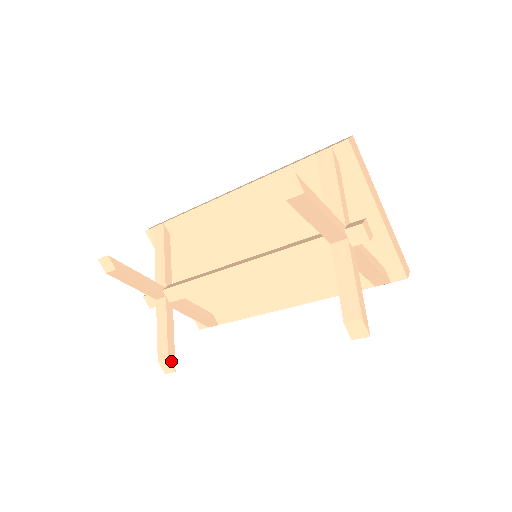
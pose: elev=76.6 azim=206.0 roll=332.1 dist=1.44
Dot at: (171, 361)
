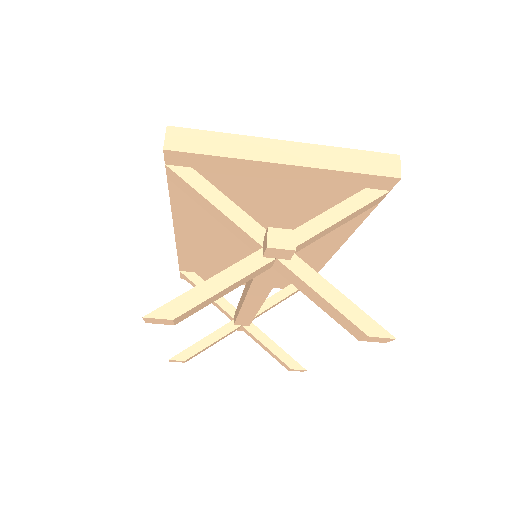
Dot at: (295, 367)
